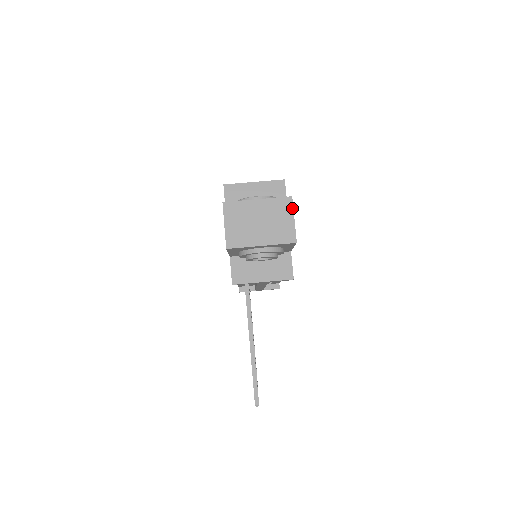
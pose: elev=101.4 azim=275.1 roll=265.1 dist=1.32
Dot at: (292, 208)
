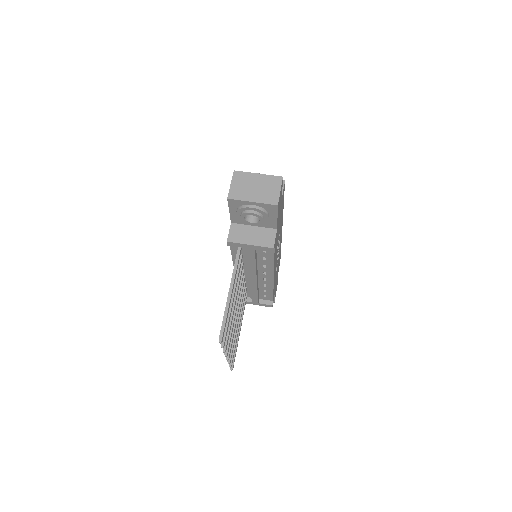
Dot at: (281, 184)
